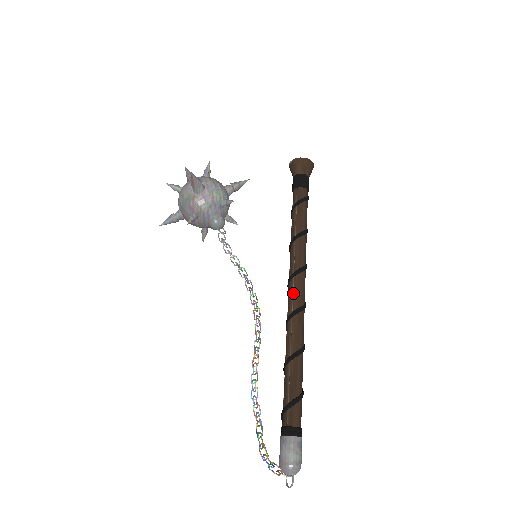
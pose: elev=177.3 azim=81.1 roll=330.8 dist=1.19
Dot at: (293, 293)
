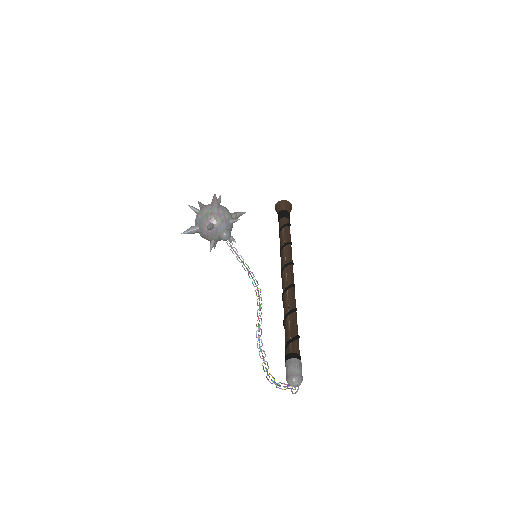
Dot at: (287, 276)
